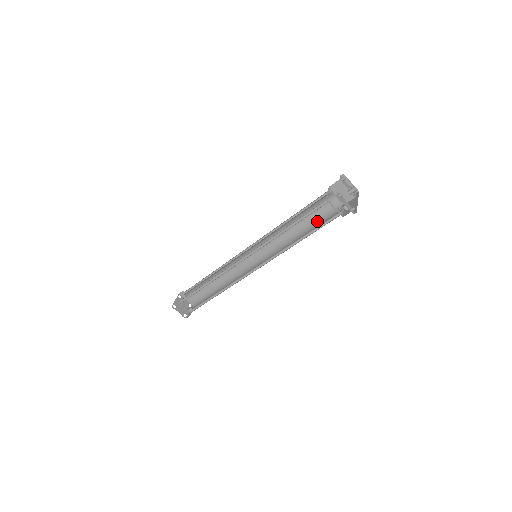
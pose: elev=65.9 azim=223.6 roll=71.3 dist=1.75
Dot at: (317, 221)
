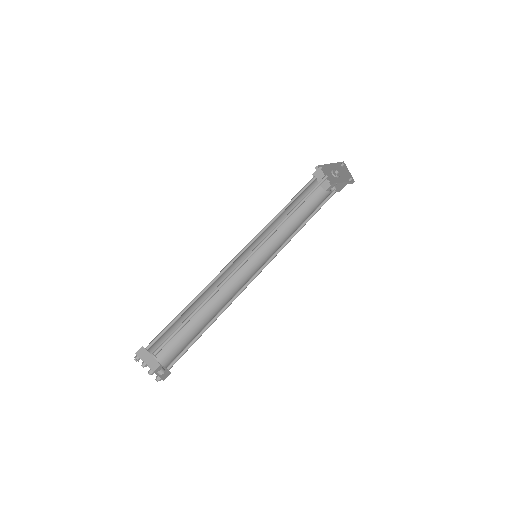
Dot at: (308, 209)
